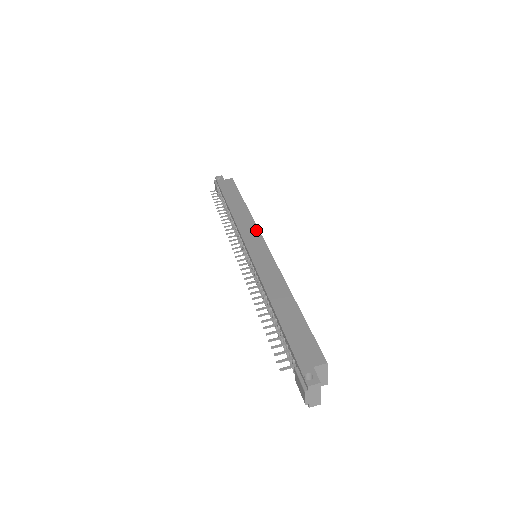
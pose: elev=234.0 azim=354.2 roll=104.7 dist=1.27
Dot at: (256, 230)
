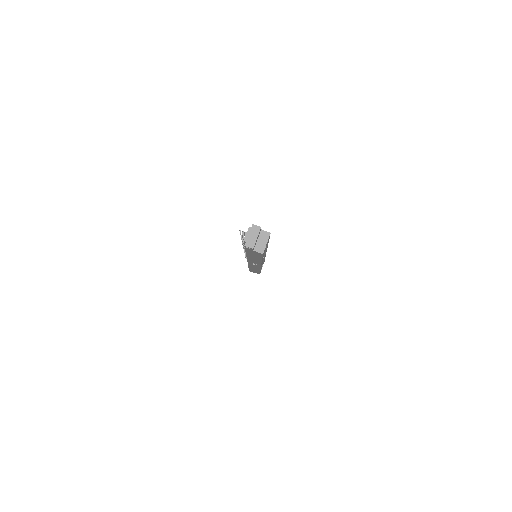
Dot at: occluded
